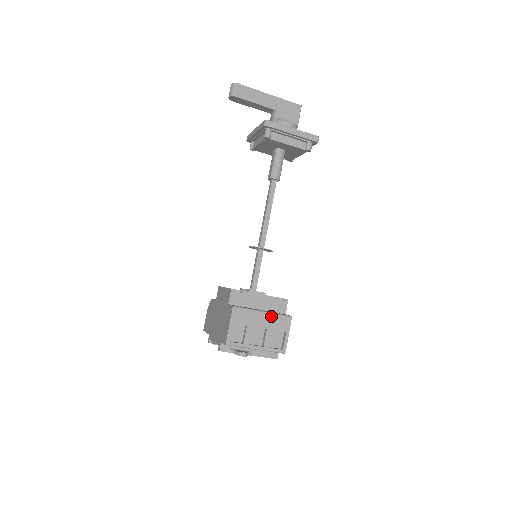
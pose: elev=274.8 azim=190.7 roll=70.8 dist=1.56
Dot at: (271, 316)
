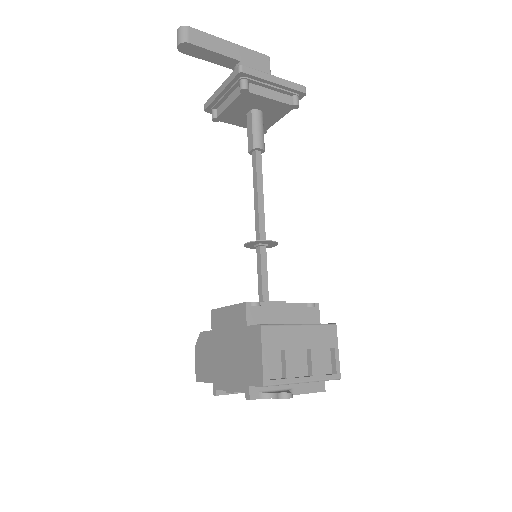
Dot at: (311, 329)
